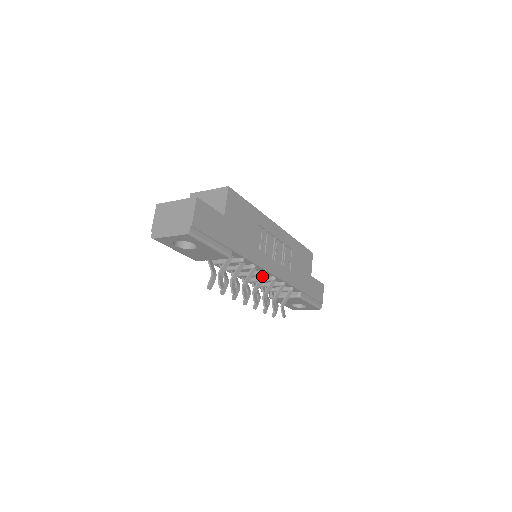
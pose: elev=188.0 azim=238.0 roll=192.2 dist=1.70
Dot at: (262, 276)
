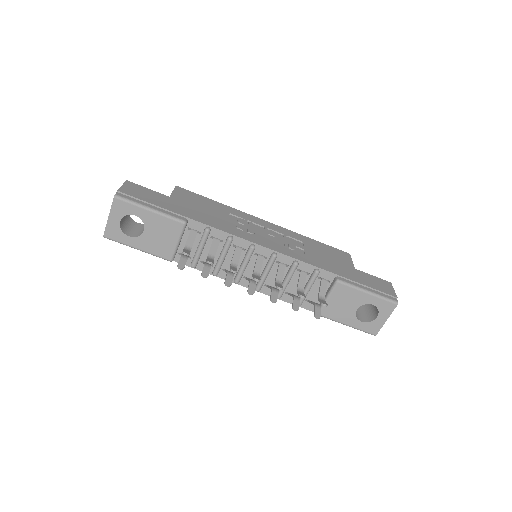
Dot at: (257, 257)
